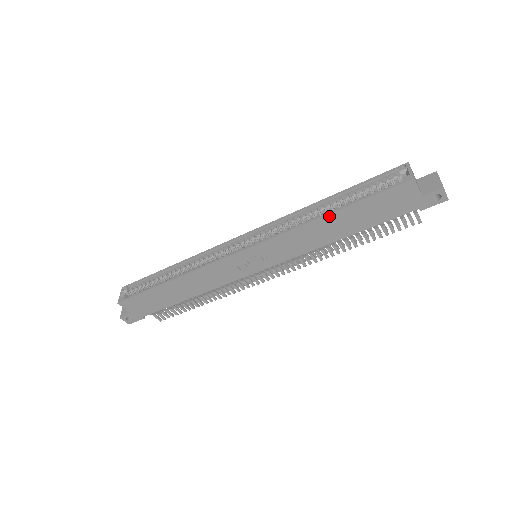
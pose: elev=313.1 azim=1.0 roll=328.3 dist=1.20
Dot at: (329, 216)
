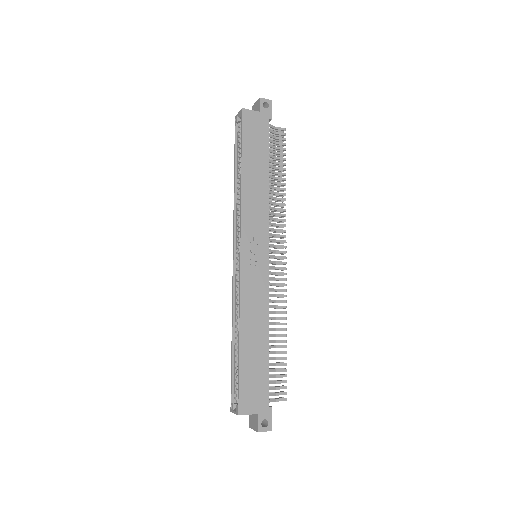
Dot at: (243, 173)
